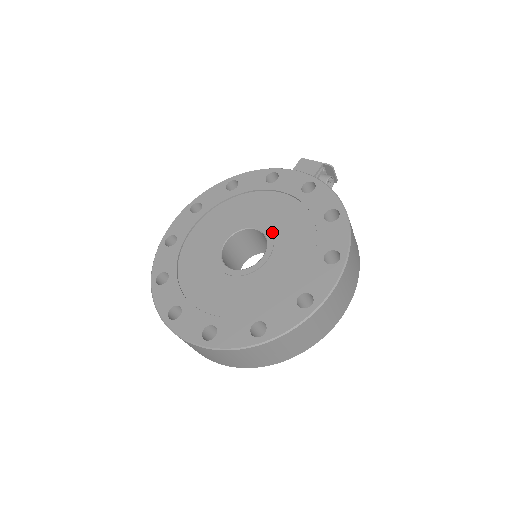
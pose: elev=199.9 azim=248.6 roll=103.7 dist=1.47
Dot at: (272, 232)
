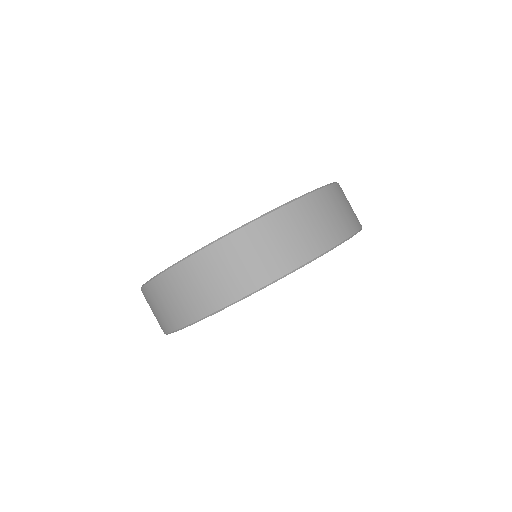
Dot at: occluded
